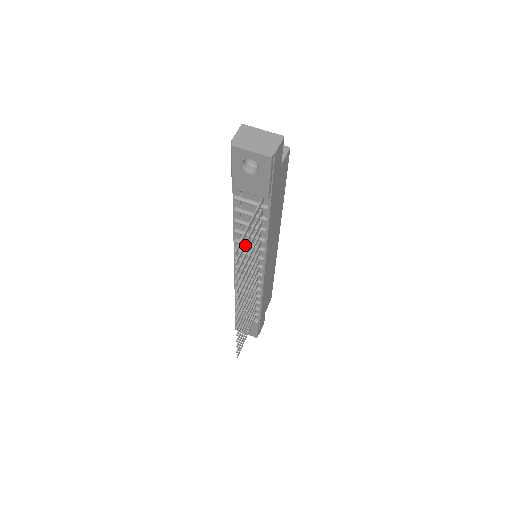
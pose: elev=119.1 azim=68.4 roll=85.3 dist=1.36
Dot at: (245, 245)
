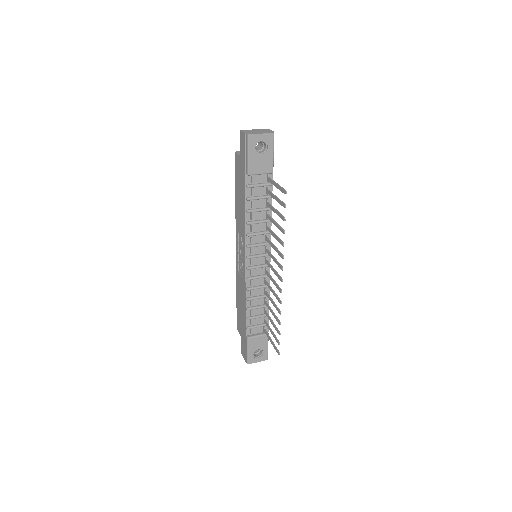
Dot at: (279, 200)
